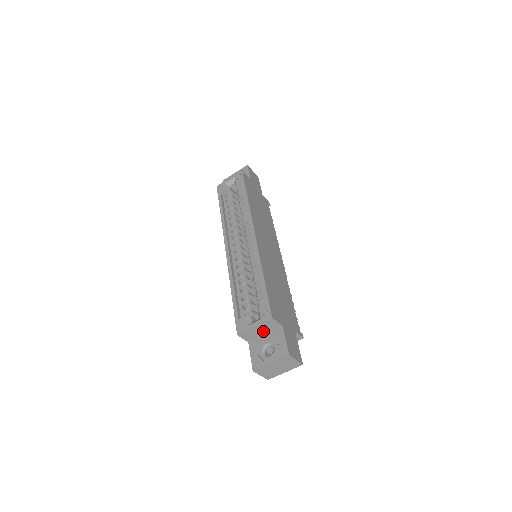
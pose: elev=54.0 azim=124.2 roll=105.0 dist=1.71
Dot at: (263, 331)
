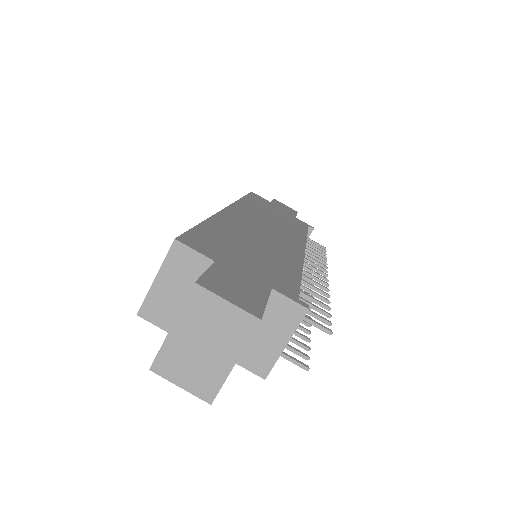
Dot at: (183, 290)
